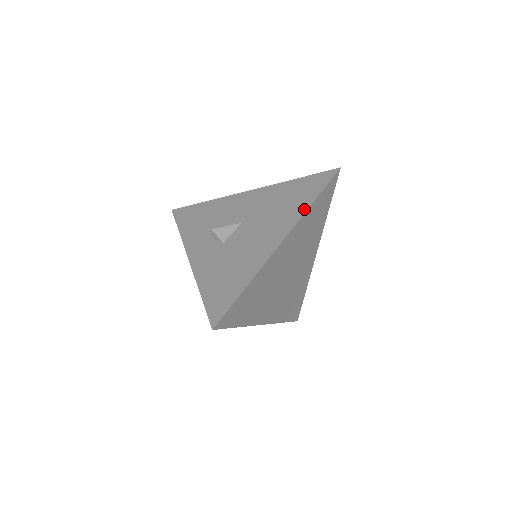
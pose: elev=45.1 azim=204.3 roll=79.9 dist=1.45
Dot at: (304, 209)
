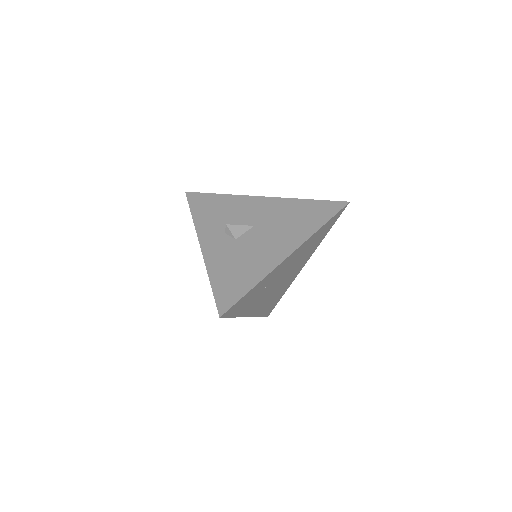
Dot at: (313, 230)
